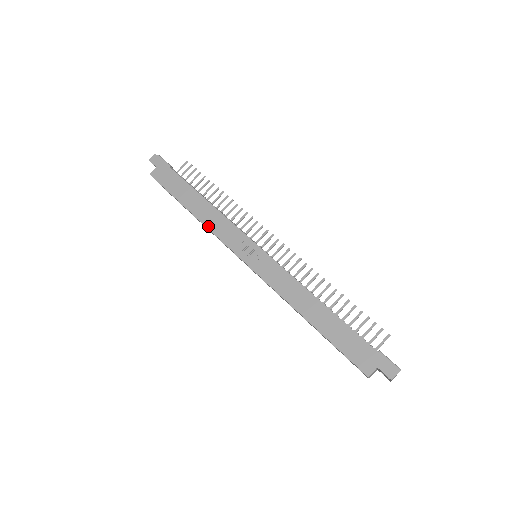
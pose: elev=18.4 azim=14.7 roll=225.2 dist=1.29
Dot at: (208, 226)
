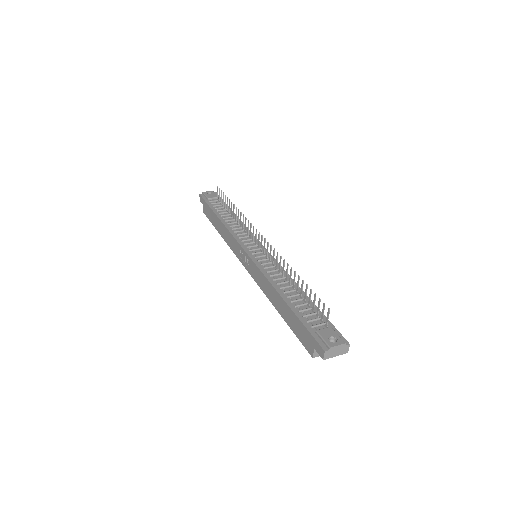
Dot at: (227, 243)
